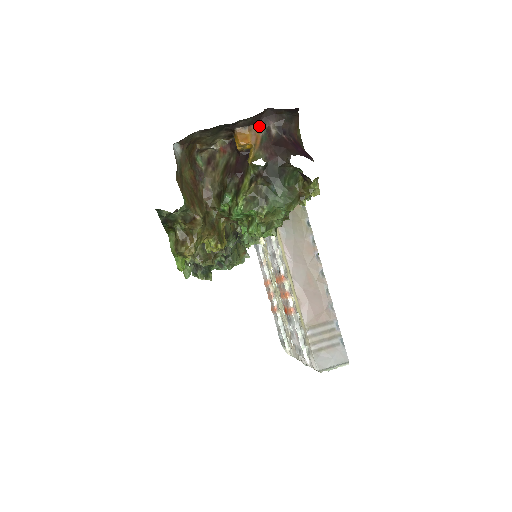
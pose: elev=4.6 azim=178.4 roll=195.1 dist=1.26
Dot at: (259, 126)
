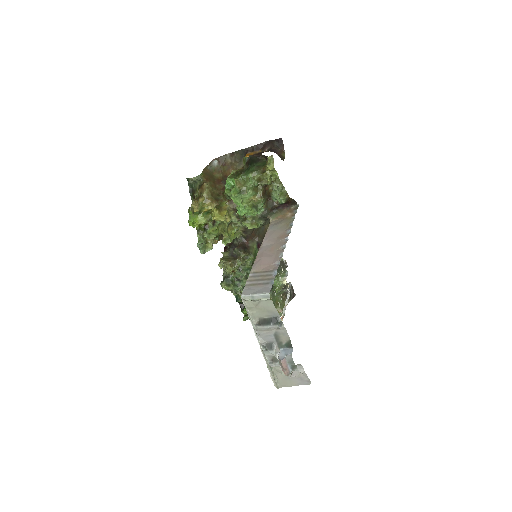
Dot at: (260, 151)
